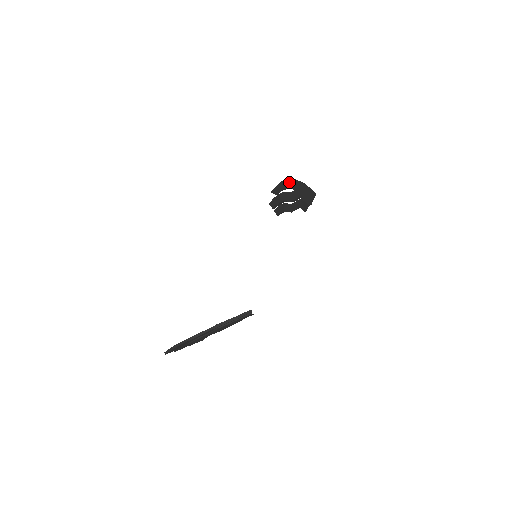
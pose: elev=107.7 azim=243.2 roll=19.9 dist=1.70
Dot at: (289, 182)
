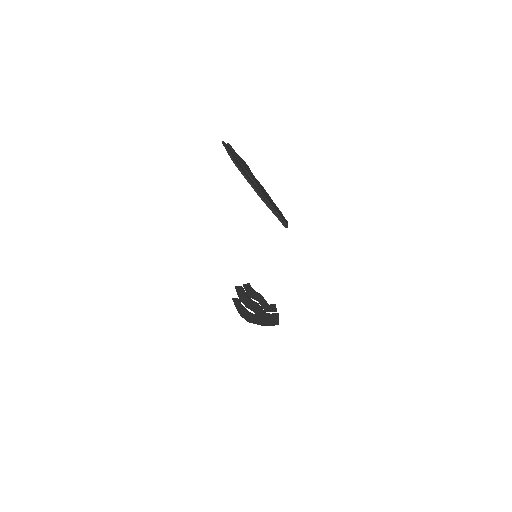
Dot at: (244, 176)
